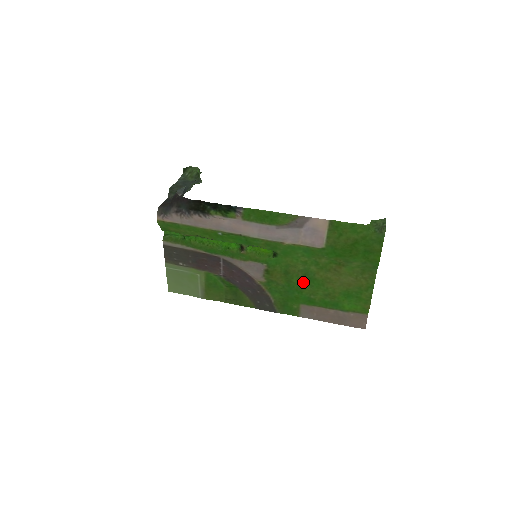
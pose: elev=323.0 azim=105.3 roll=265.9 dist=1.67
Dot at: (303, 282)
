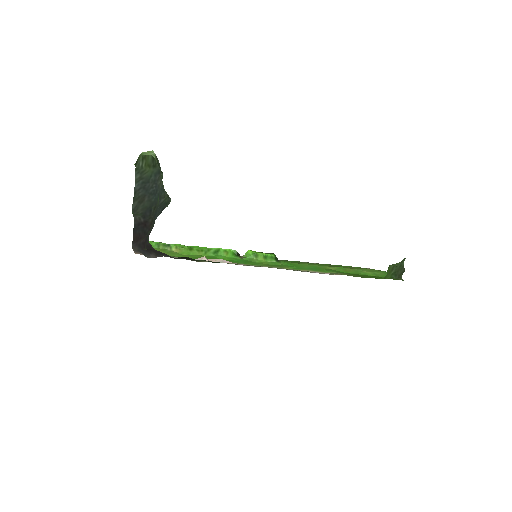
Dot at: occluded
